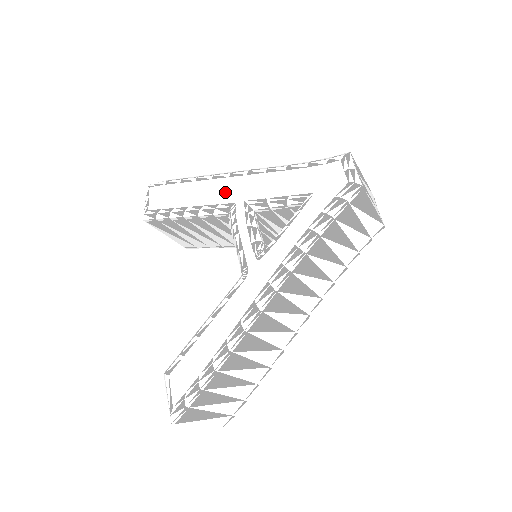
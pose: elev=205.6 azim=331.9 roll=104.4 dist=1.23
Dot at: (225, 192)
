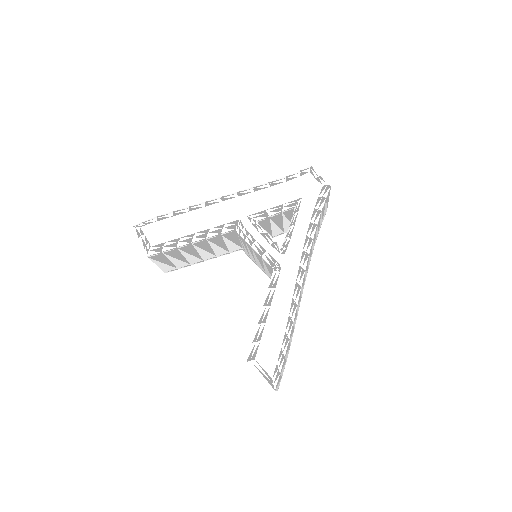
Dot at: (225, 214)
